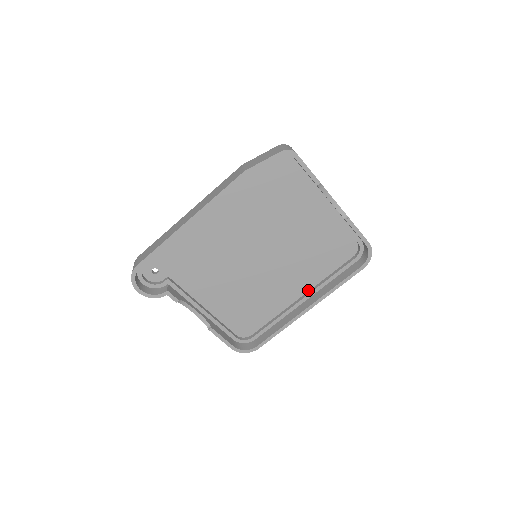
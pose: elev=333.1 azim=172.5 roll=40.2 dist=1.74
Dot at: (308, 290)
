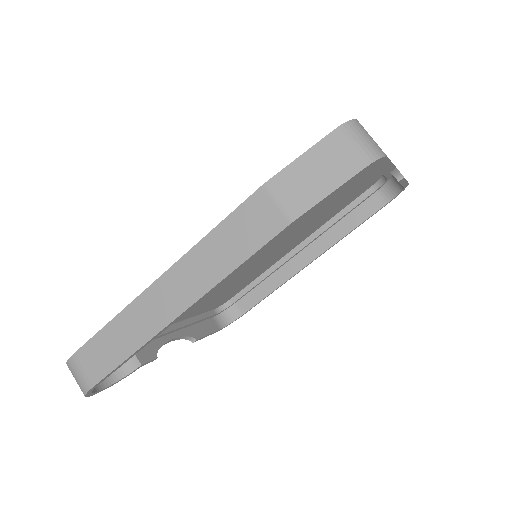
Dot at: (305, 238)
